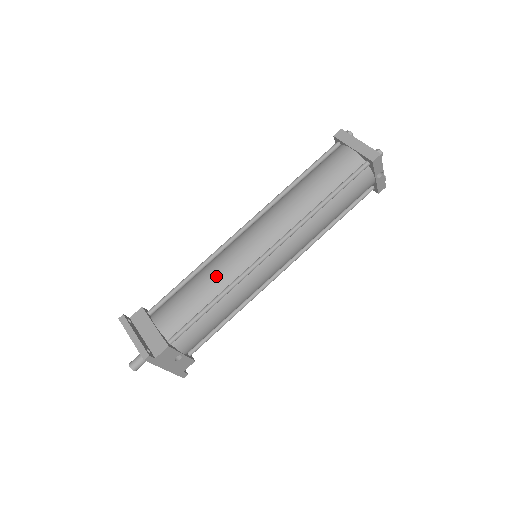
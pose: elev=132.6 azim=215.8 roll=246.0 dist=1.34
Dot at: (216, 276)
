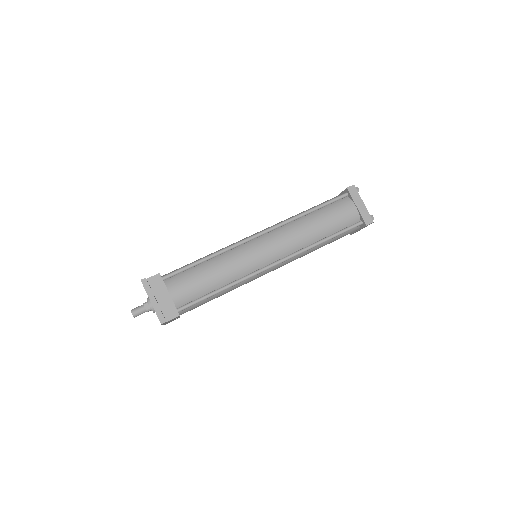
Dot at: (229, 270)
